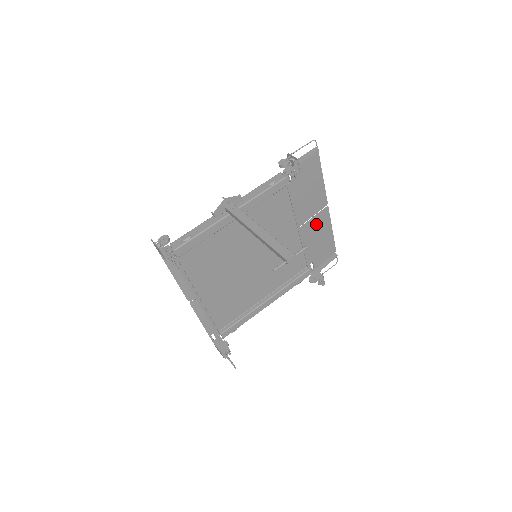
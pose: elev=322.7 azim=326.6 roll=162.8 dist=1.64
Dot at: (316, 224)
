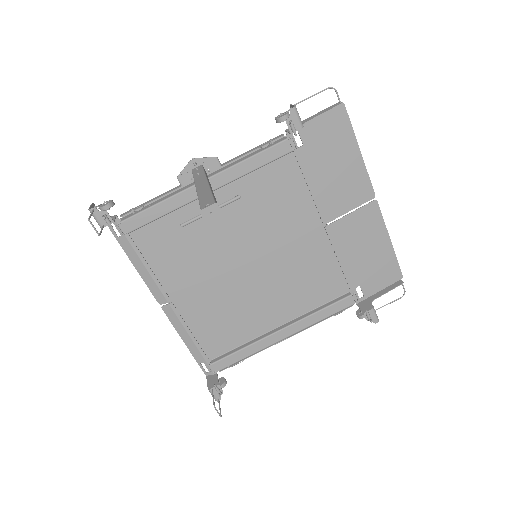
Dot at: (358, 225)
